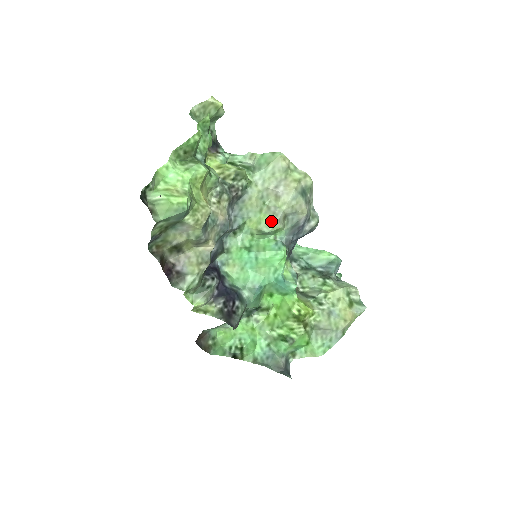
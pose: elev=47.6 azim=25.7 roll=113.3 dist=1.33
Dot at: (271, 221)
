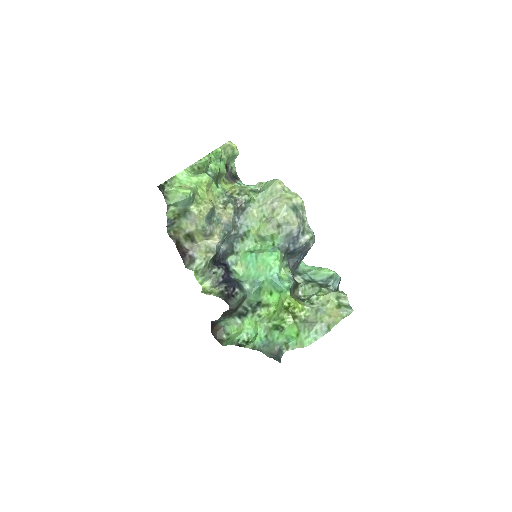
Dot at: (266, 227)
